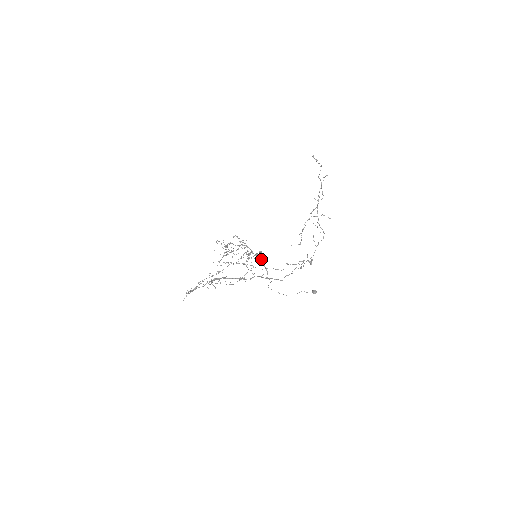
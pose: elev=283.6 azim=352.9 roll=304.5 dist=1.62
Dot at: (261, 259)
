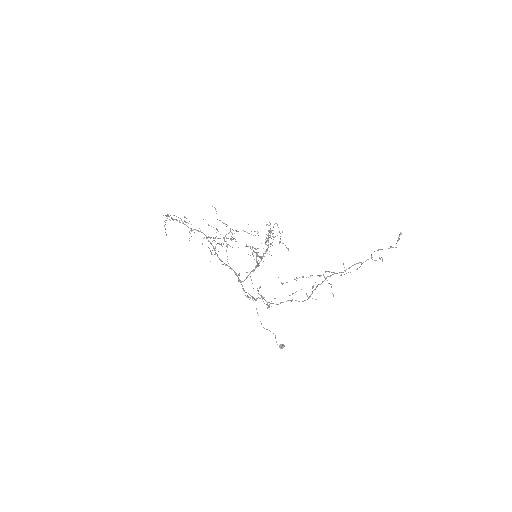
Dot at: (258, 263)
